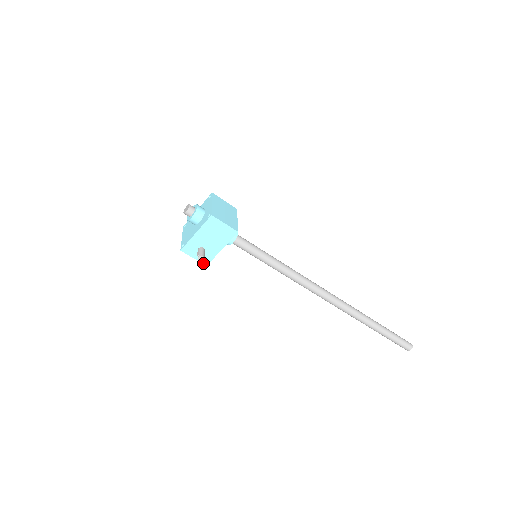
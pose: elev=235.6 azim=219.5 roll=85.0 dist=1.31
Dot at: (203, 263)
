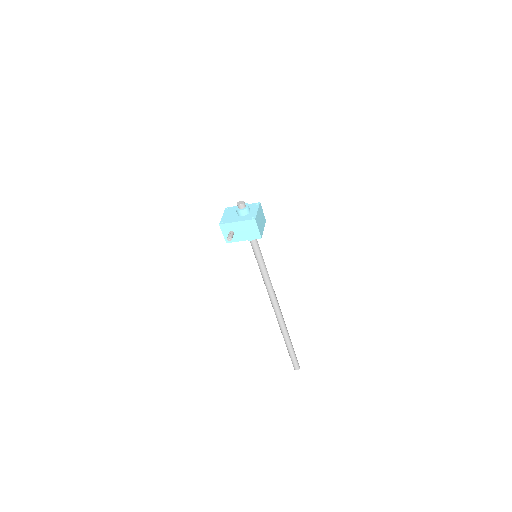
Dot at: (225, 240)
